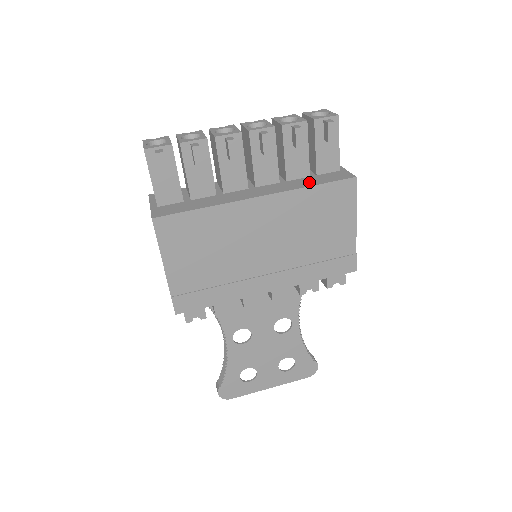
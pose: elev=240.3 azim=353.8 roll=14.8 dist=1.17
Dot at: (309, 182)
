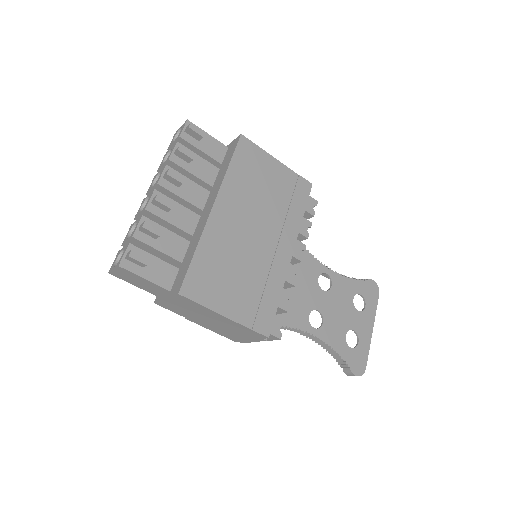
Dot at: (224, 169)
